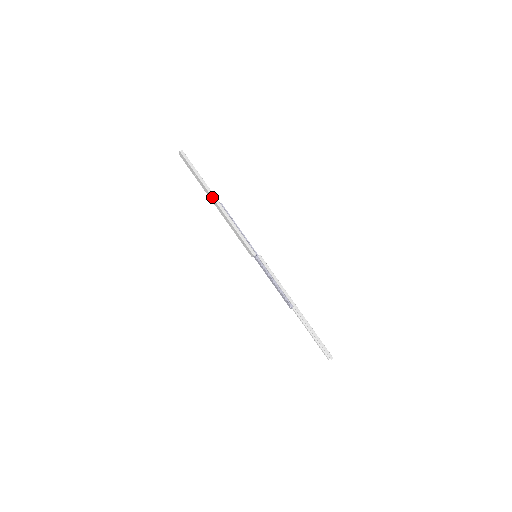
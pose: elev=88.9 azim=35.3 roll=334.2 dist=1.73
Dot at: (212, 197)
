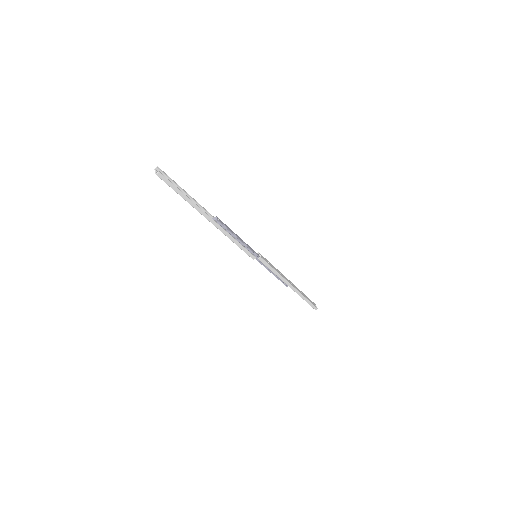
Dot at: occluded
